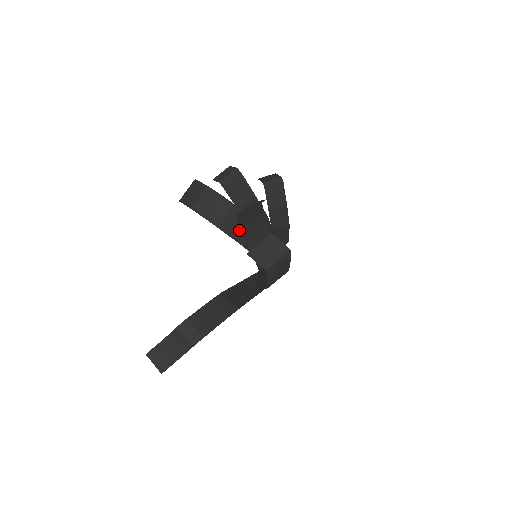
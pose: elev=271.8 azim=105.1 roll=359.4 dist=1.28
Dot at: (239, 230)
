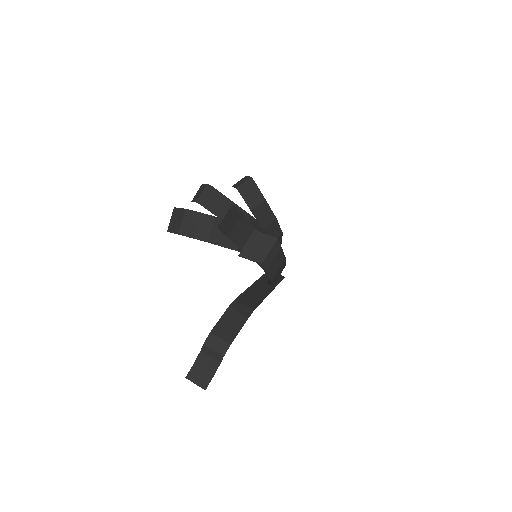
Dot at: (228, 238)
